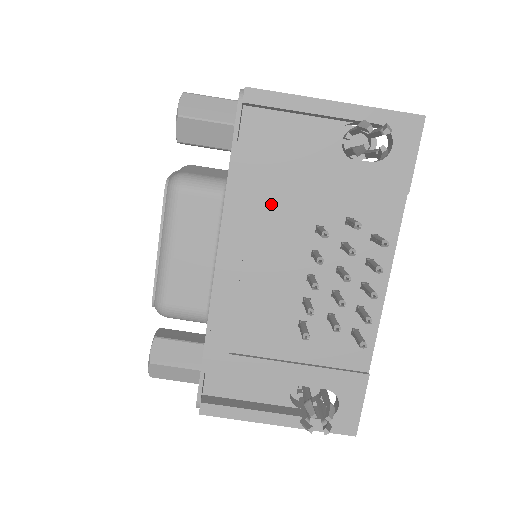
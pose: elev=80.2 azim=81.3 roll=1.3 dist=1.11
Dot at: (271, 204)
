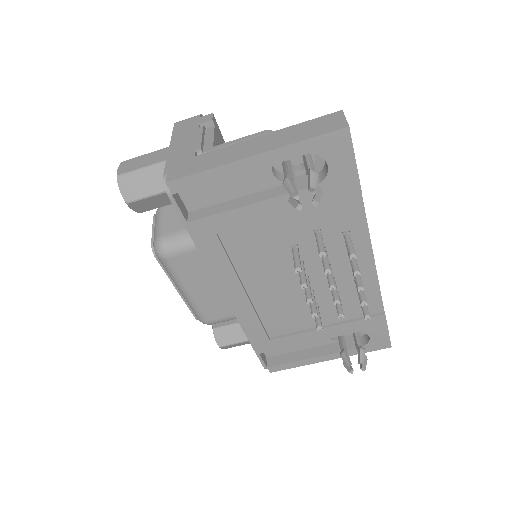
Dot at: (244, 248)
